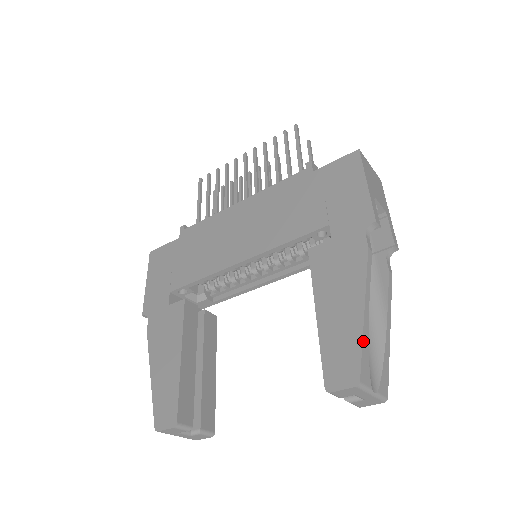
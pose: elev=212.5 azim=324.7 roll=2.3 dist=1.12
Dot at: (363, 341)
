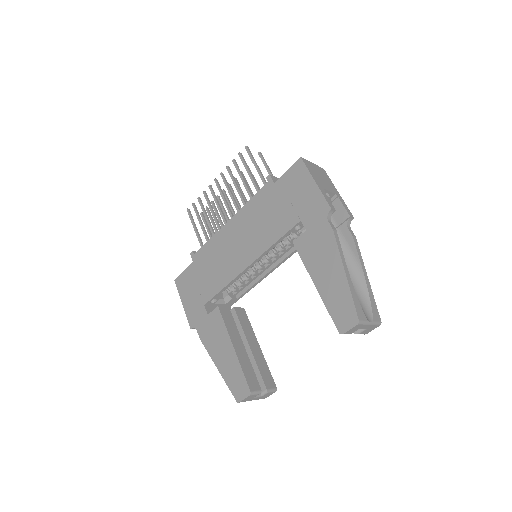
Dot at: (352, 294)
